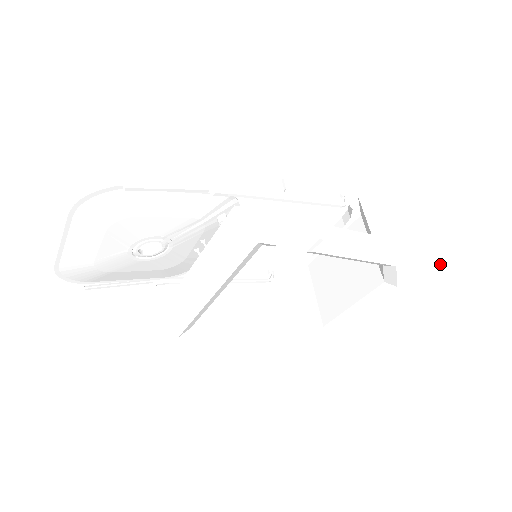
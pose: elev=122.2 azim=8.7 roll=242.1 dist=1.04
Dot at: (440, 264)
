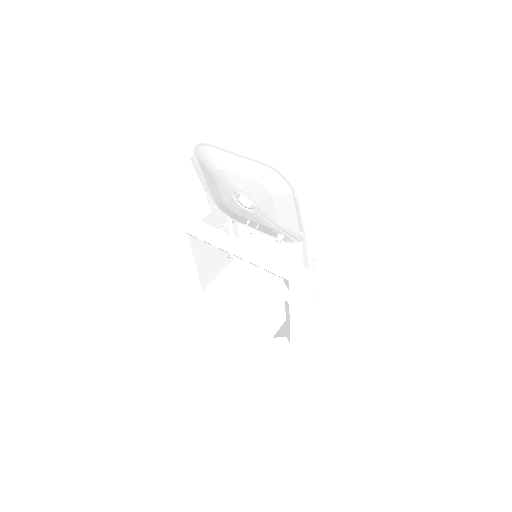
Dot at: (299, 364)
